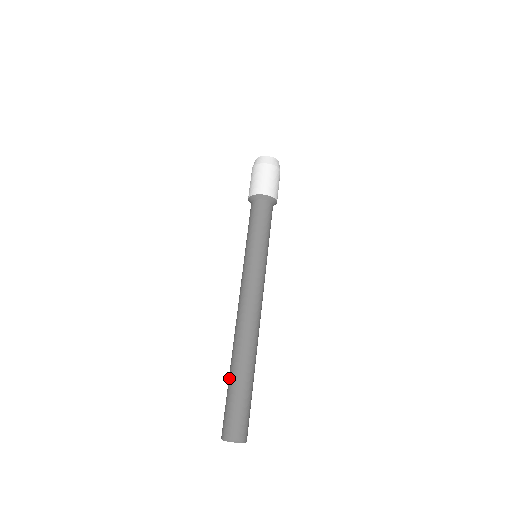
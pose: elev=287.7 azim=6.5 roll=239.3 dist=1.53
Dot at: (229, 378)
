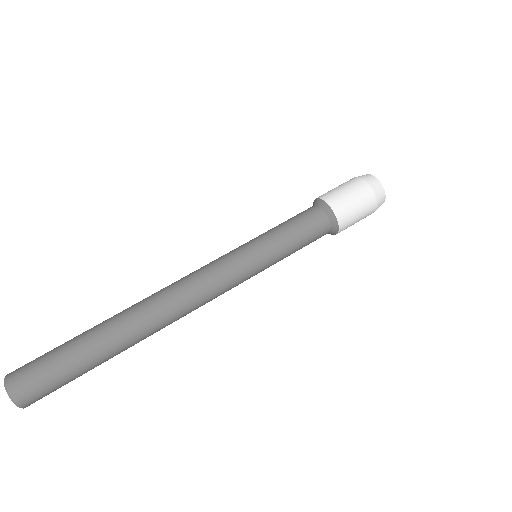
Dot at: (87, 335)
